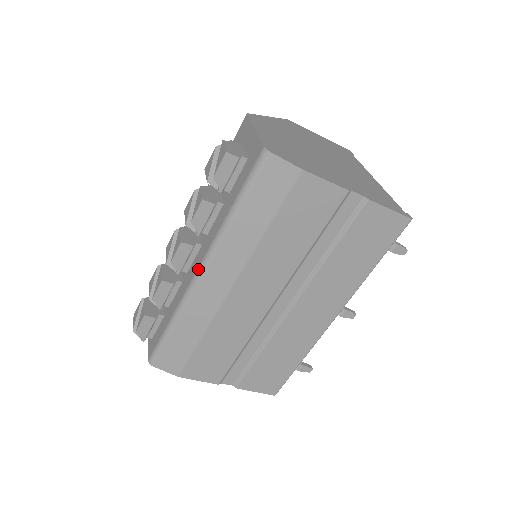
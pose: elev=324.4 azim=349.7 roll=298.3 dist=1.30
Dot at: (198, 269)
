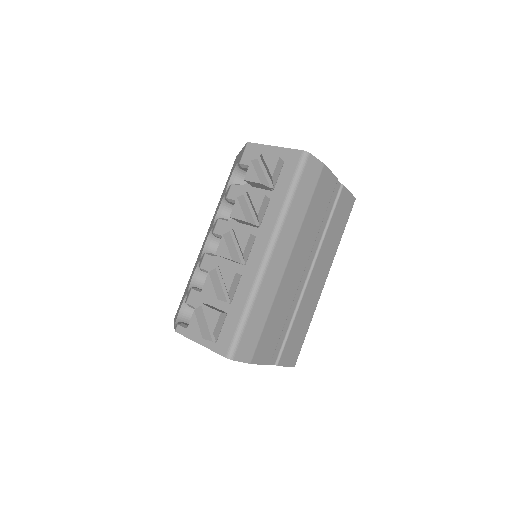
Dot at: (266, 253)
